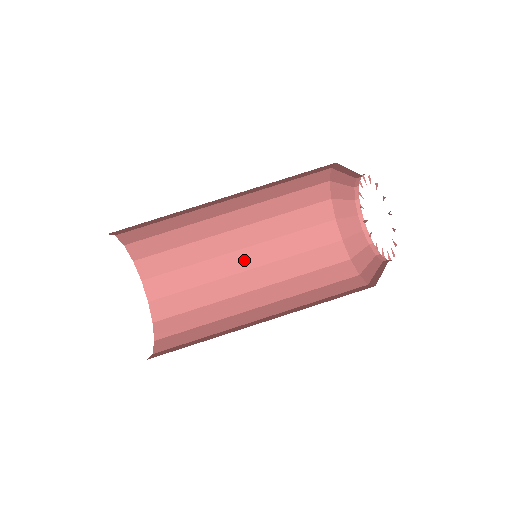
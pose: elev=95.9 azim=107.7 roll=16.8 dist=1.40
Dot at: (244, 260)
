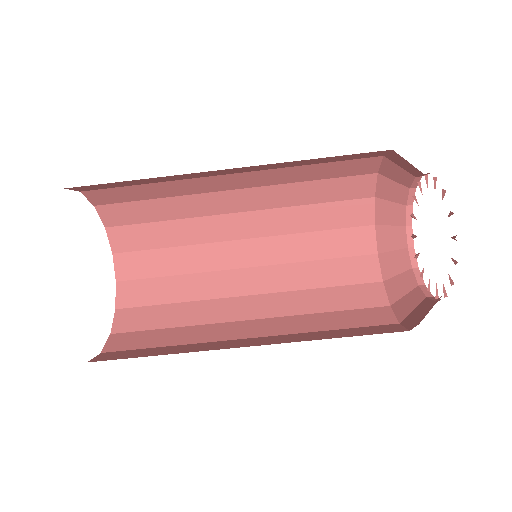
Dot at: (233, 182)
